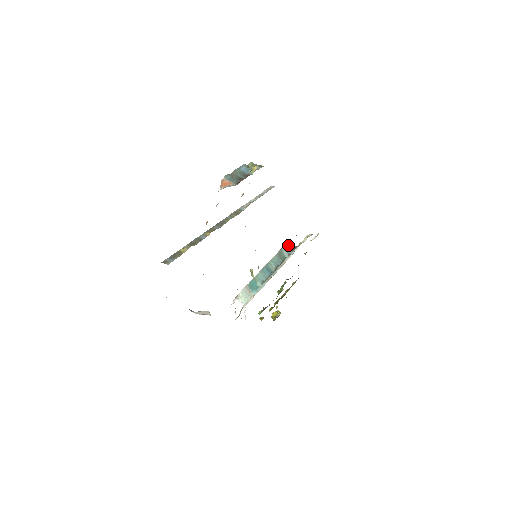
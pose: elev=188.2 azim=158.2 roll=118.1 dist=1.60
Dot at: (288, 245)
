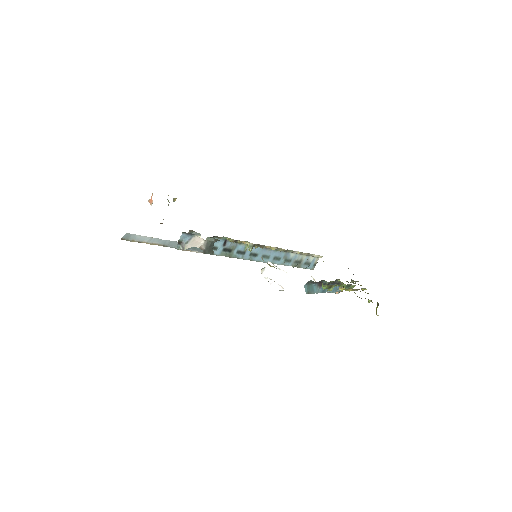
Dot at: occluded
